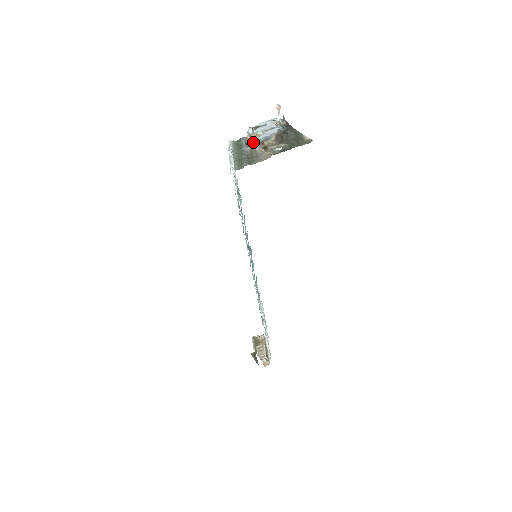
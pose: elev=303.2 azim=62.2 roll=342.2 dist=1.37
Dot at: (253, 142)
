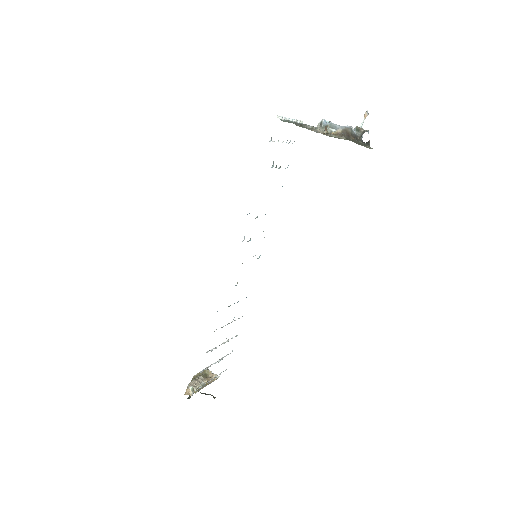
Dot at: occluded
